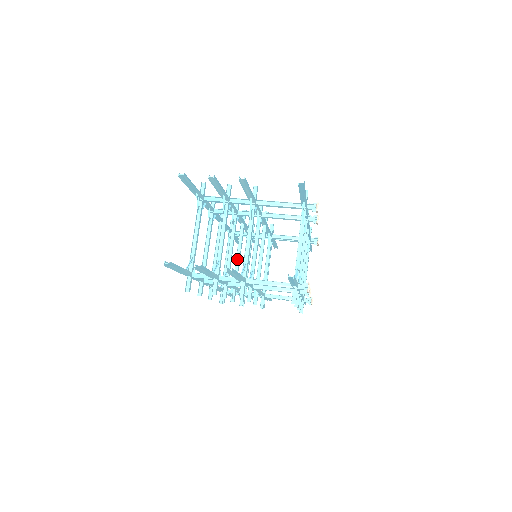
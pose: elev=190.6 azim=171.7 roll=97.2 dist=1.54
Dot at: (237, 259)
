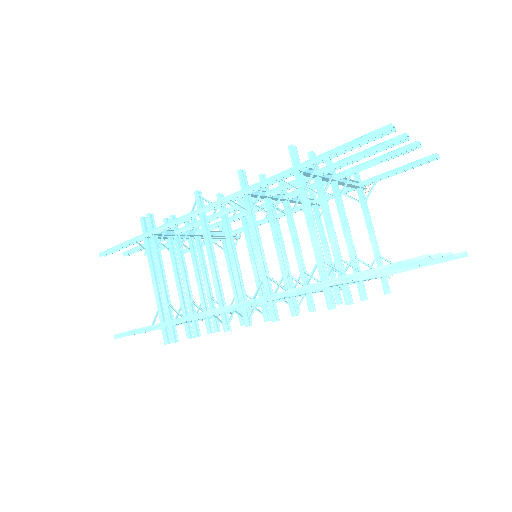
Dot at: (235, 264)
